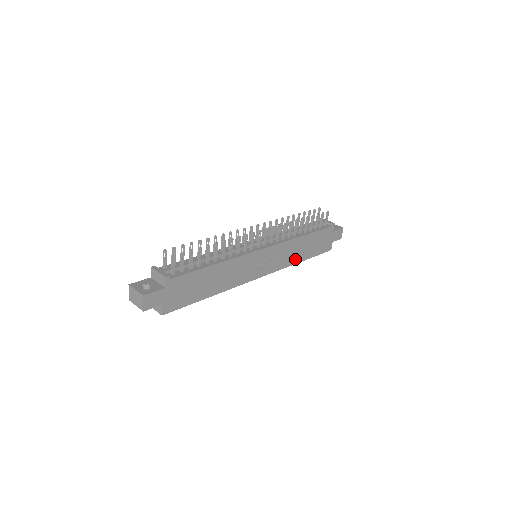
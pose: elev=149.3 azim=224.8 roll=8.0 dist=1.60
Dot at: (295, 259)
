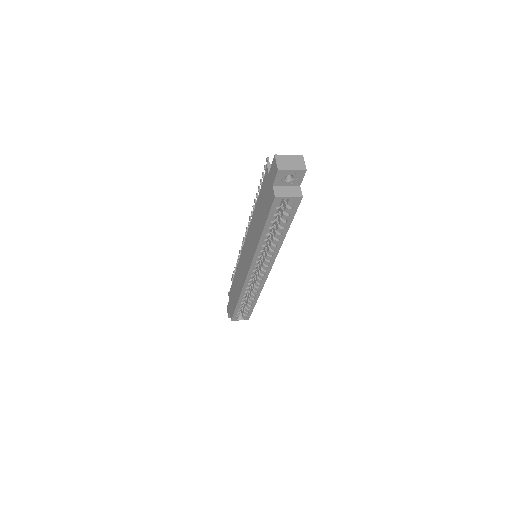
Dot at: occluded
